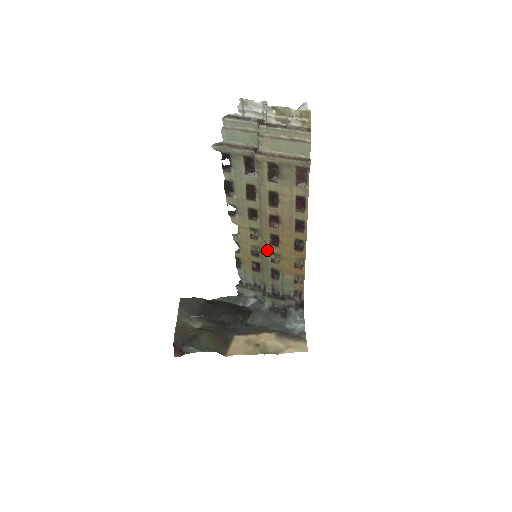
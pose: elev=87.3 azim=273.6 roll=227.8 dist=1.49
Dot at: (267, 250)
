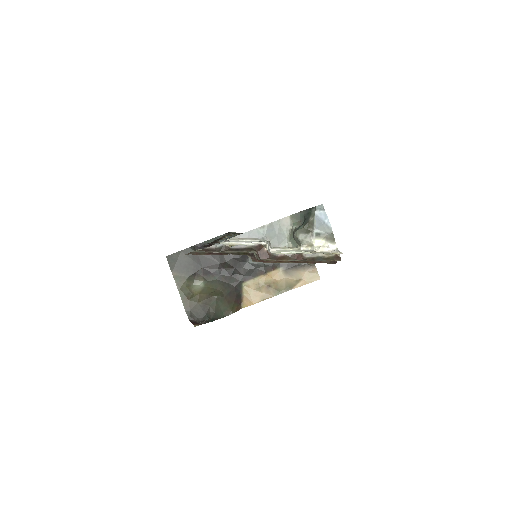
Dot at: occluded
